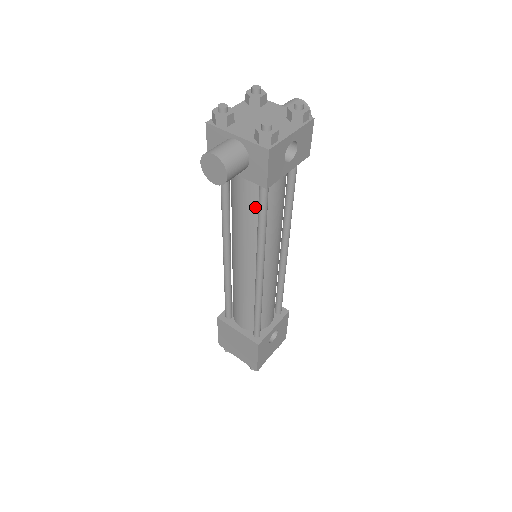
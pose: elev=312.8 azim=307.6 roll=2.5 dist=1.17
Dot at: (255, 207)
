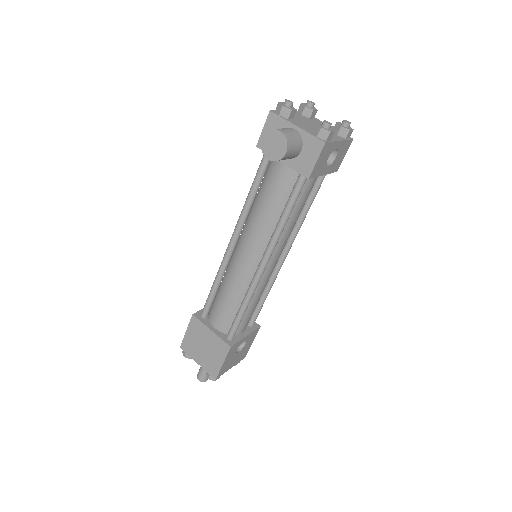
Dot at: (284, 199)
